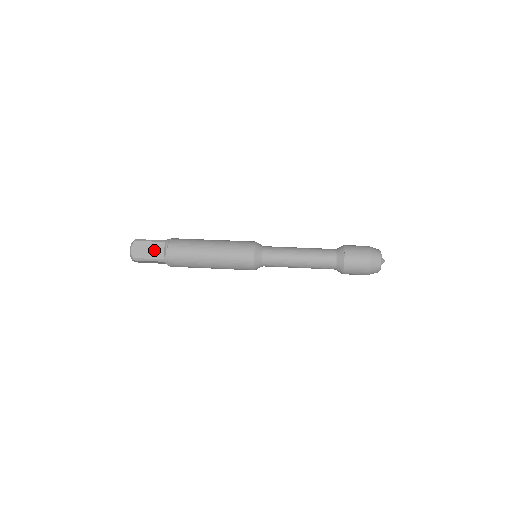
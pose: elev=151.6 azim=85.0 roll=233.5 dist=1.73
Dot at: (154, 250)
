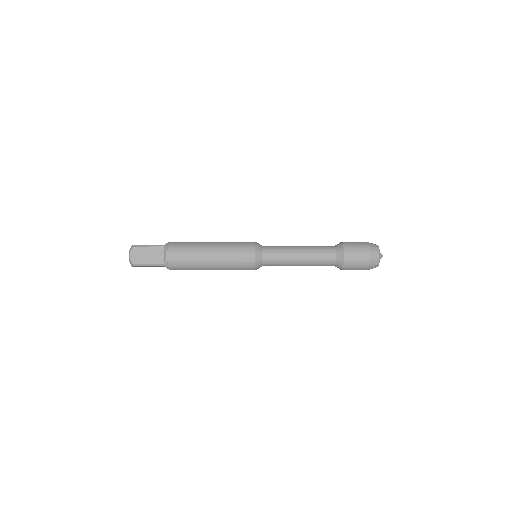
Dot at: (154, 255)
